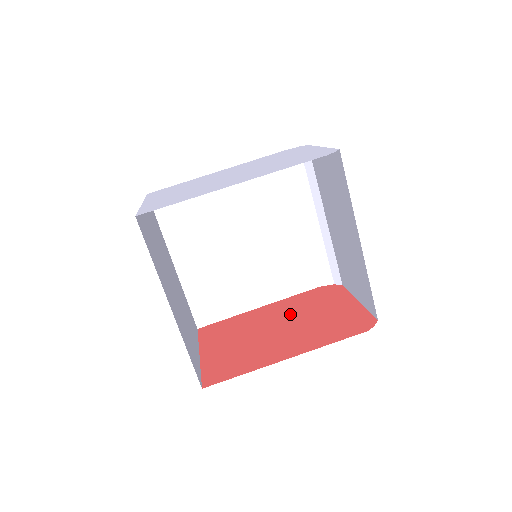
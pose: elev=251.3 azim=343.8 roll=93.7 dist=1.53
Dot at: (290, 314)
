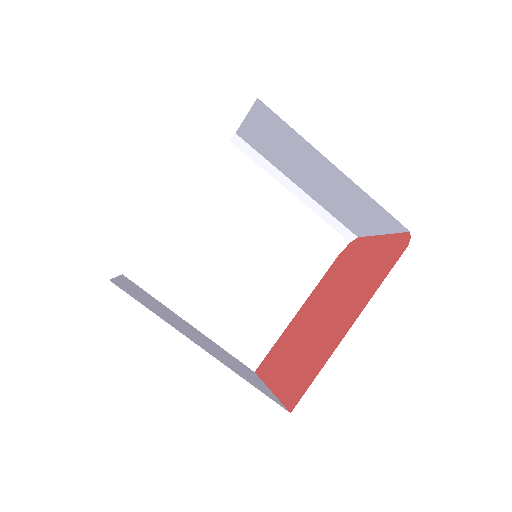
Dot at: (328, 293)
